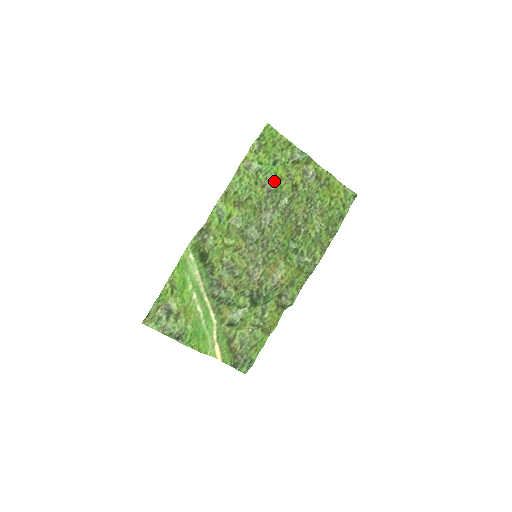
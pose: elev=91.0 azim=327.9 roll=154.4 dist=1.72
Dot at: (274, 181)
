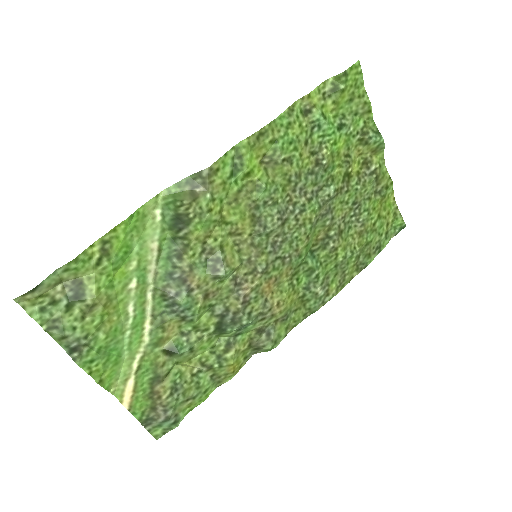
Dot at: (329, 153)
